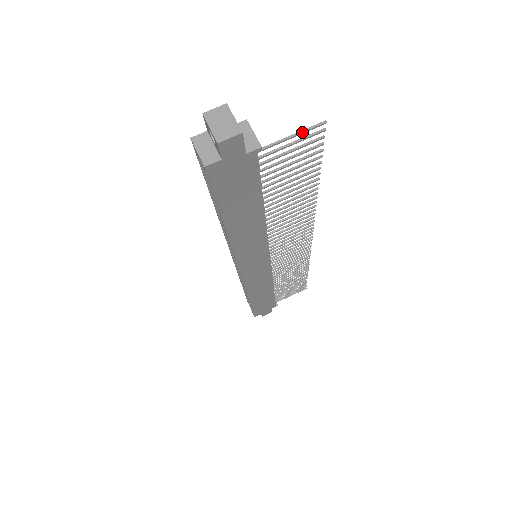
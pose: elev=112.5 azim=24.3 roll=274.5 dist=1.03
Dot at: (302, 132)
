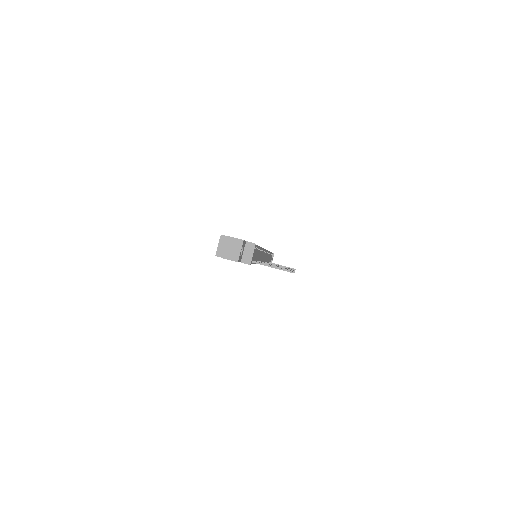
Dot at: occluded
